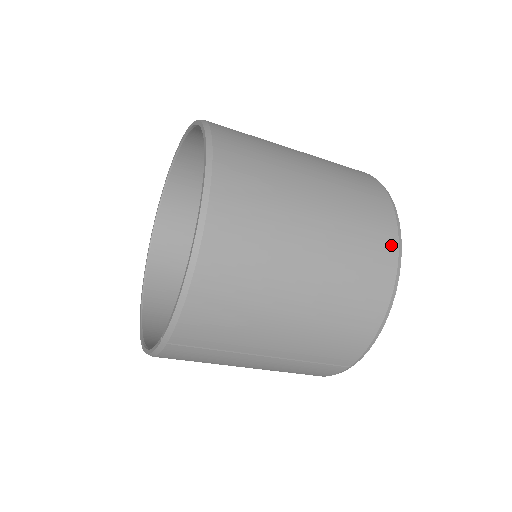
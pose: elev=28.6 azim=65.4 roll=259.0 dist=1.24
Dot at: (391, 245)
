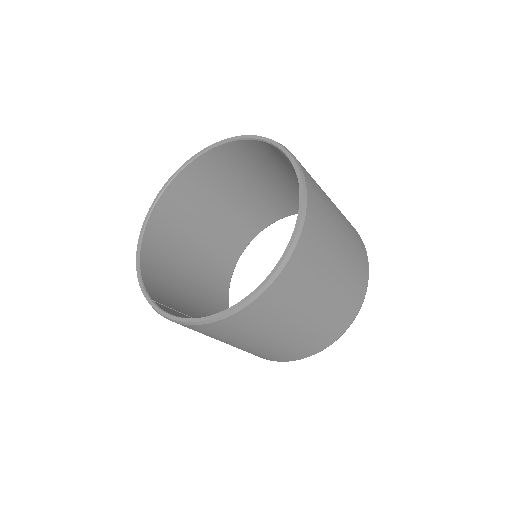
Dot at: (318, 350)
